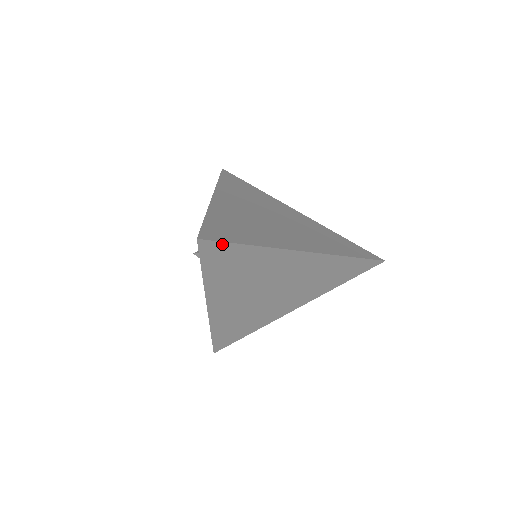
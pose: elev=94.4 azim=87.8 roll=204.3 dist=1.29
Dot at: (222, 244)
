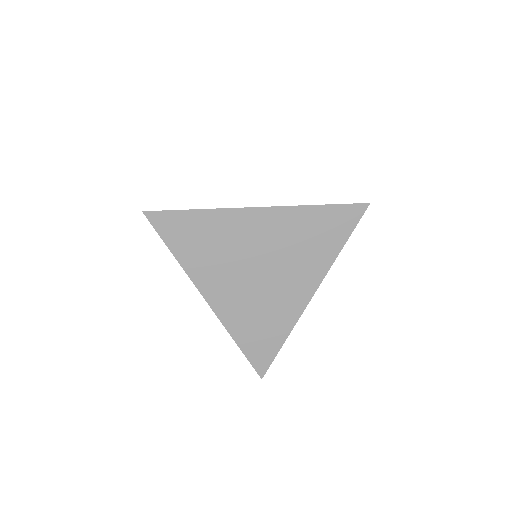
Dot at: (271, 360)
